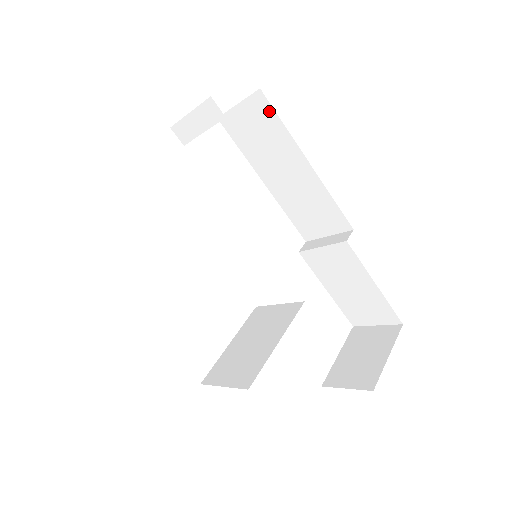
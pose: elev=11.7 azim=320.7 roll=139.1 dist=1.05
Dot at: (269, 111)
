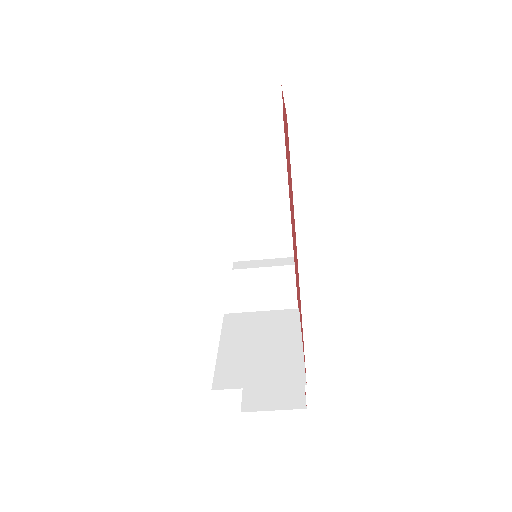
Dot at: (278, 125)
